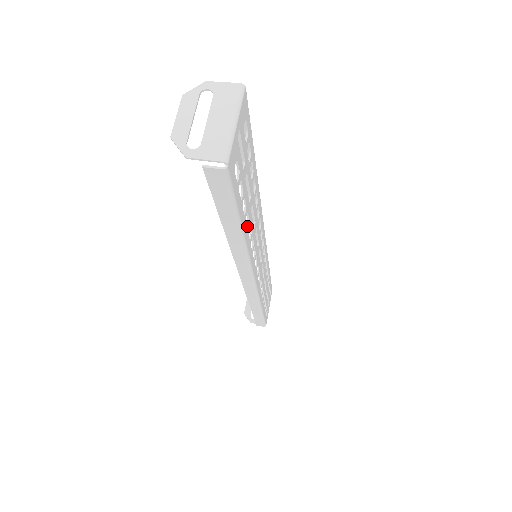
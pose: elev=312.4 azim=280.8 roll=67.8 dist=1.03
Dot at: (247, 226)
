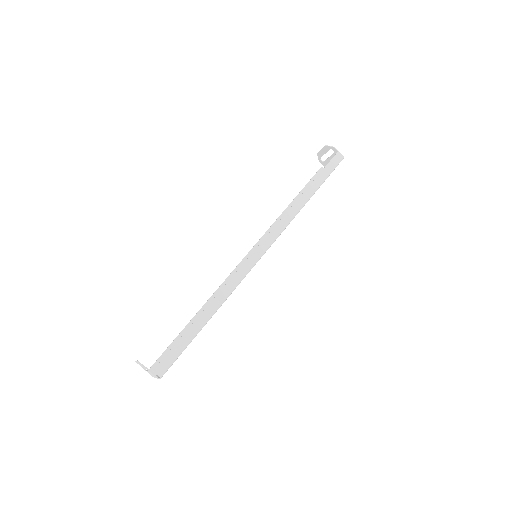
Dot at: occluded
